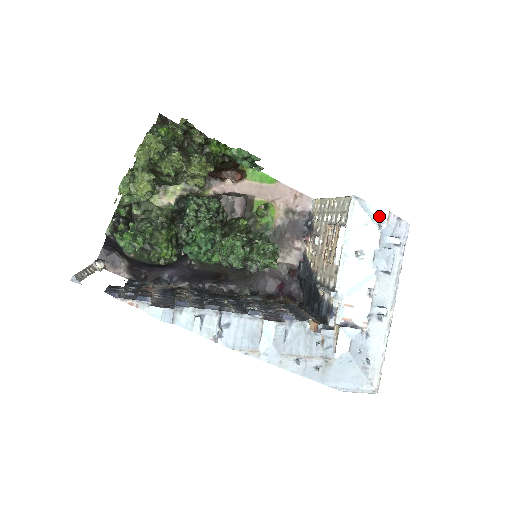
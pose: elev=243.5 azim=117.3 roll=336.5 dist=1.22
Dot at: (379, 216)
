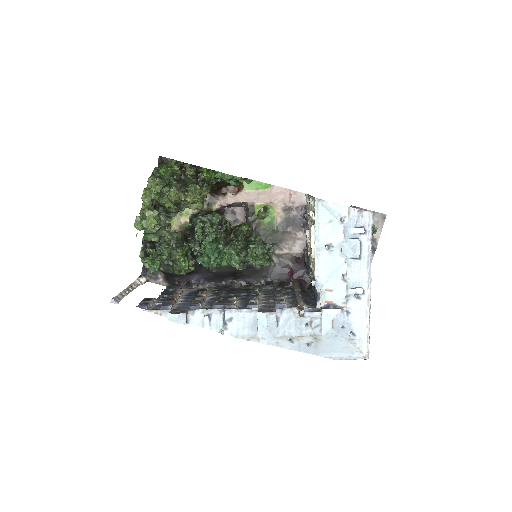
Dot at: (341, 212)
